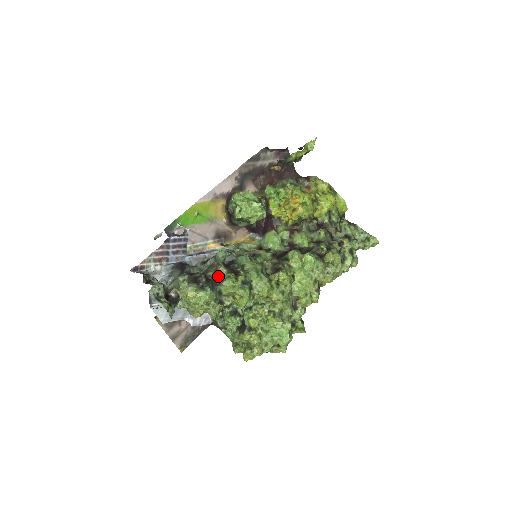
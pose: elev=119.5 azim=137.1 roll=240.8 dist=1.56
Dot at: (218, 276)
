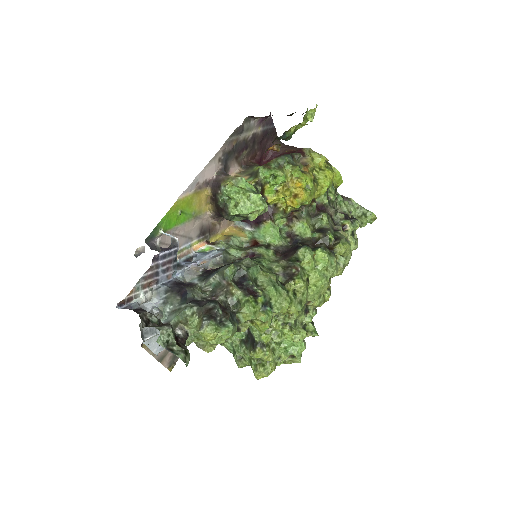
Dot at: (231, 299)
